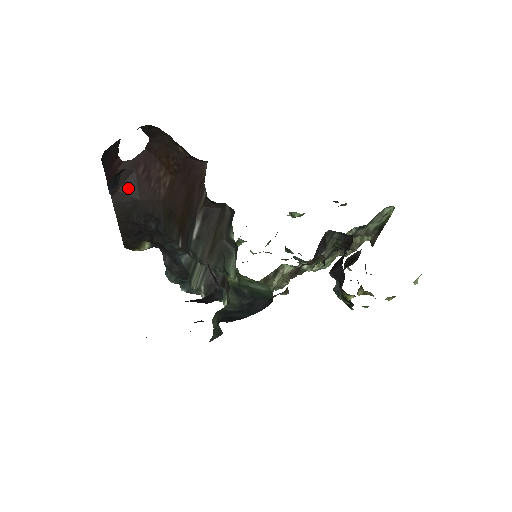
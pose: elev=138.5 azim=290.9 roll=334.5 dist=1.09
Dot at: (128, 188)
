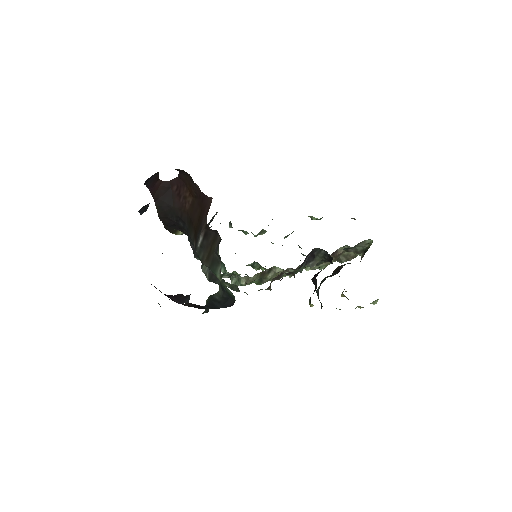
Dot at: (166, 198)
